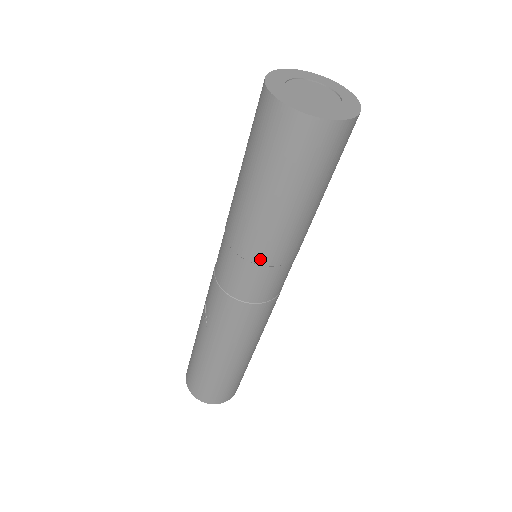
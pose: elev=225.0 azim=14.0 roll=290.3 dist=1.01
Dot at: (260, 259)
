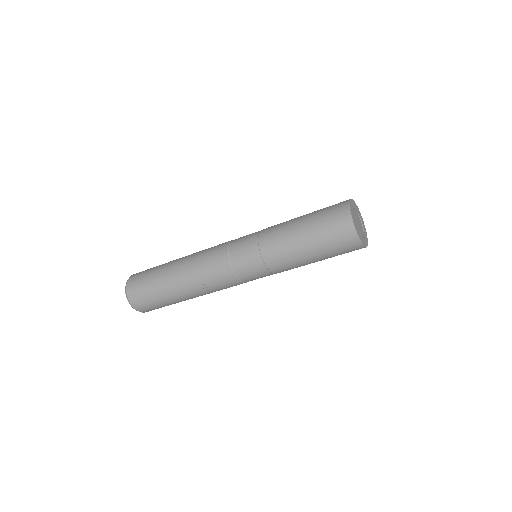
Dot at: (280, 272)
